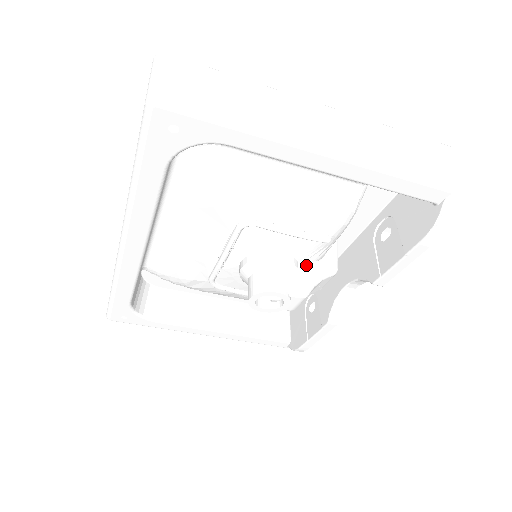
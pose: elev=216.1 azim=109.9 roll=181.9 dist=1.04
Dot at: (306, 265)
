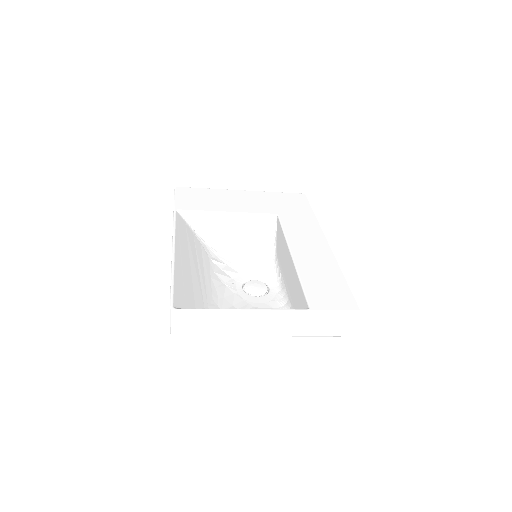
Dot at: occluded
